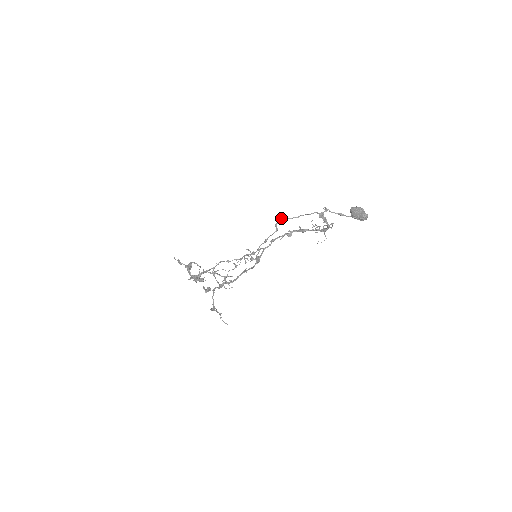
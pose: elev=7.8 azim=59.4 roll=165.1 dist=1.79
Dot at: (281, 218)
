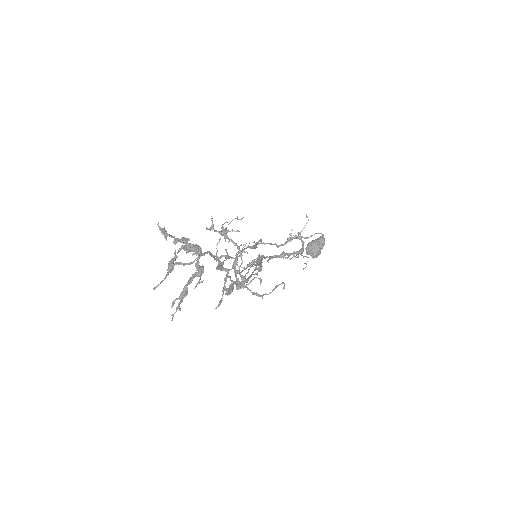
Dot at: occluded
